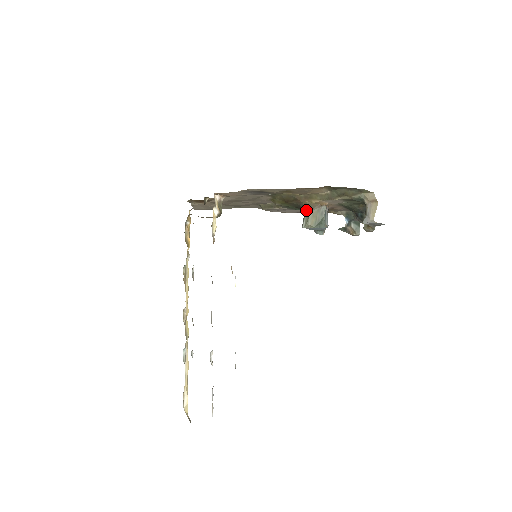
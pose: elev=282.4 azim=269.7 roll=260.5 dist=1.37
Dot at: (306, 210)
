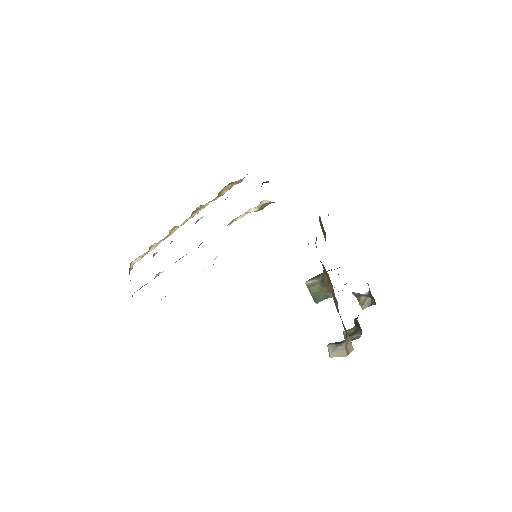
Dot at: (321, 279)
